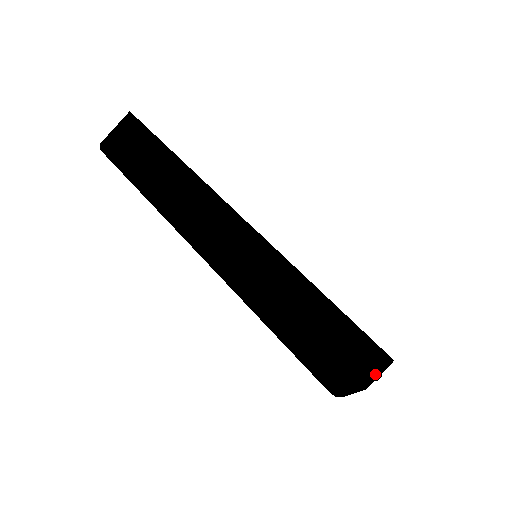
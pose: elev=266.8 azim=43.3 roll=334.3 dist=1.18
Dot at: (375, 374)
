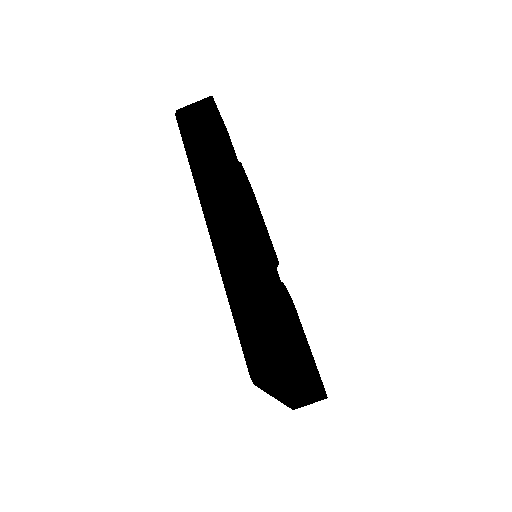
Dot at: (302, 394)
